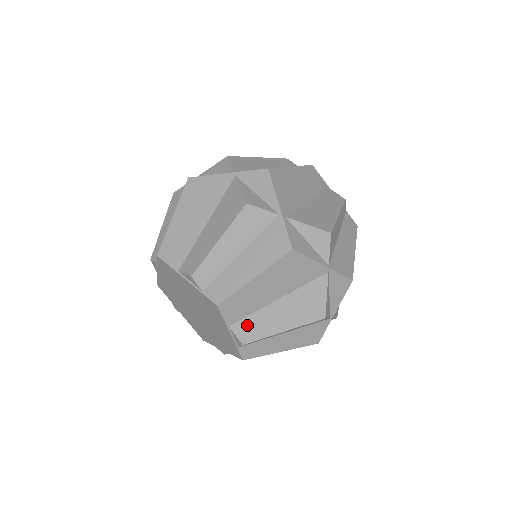
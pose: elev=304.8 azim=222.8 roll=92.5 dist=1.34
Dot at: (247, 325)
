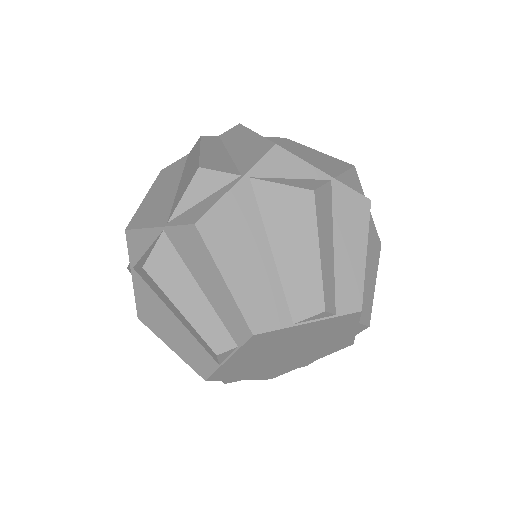
Dot at: (298, 300)
